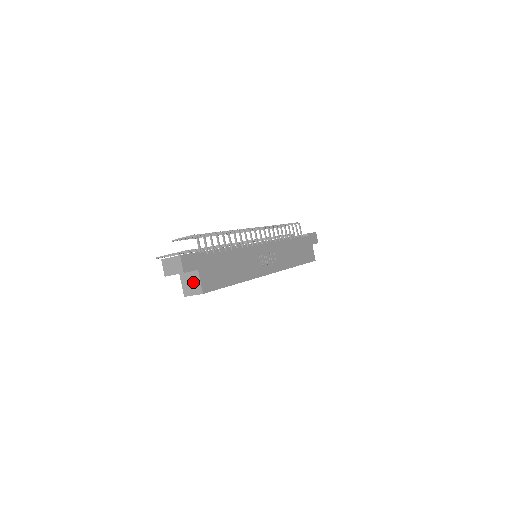
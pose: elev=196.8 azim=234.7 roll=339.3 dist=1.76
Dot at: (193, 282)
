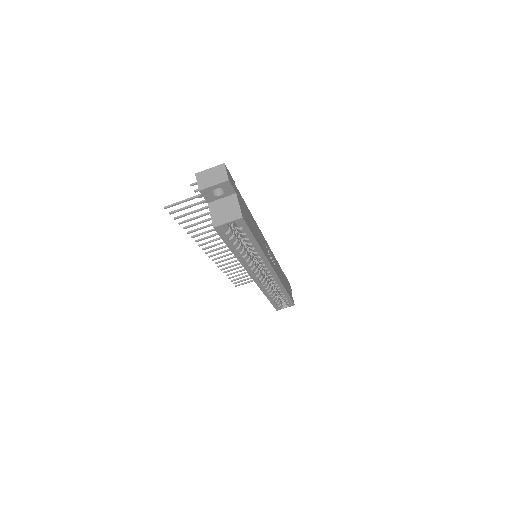
Dot at: (228, 208)
